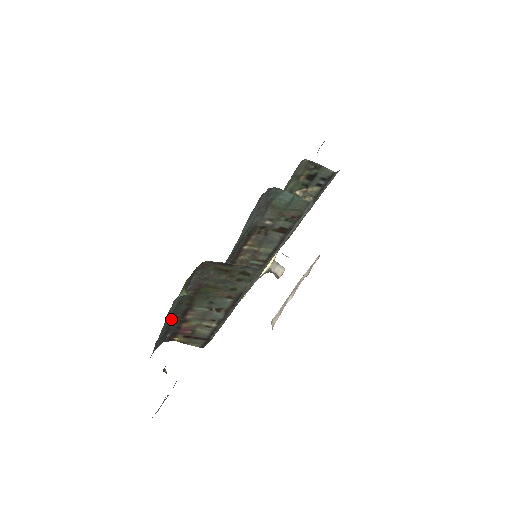
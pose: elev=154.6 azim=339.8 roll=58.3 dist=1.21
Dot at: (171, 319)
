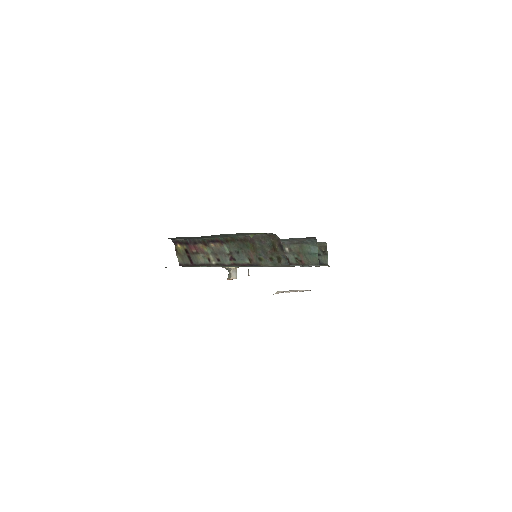
Dot at: (209, 236)
